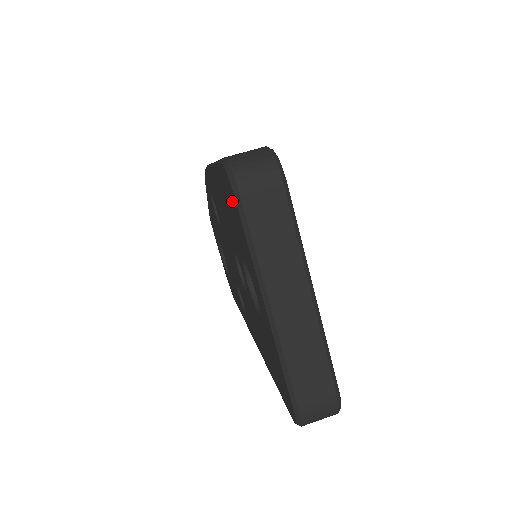
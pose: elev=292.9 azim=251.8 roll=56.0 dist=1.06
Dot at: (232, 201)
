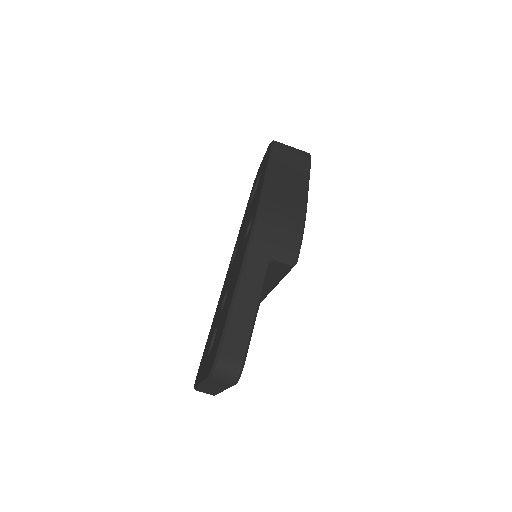
Dot at: (212, 361)
